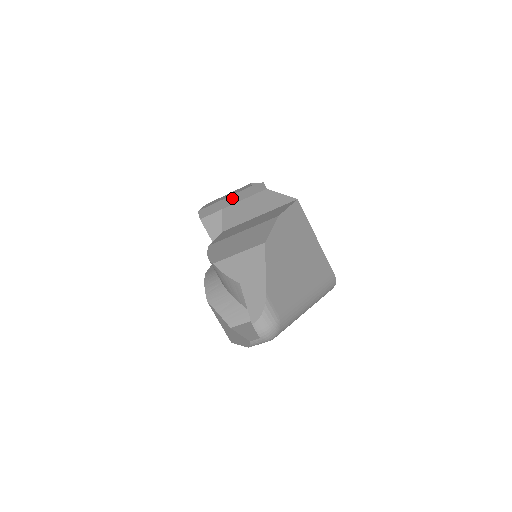
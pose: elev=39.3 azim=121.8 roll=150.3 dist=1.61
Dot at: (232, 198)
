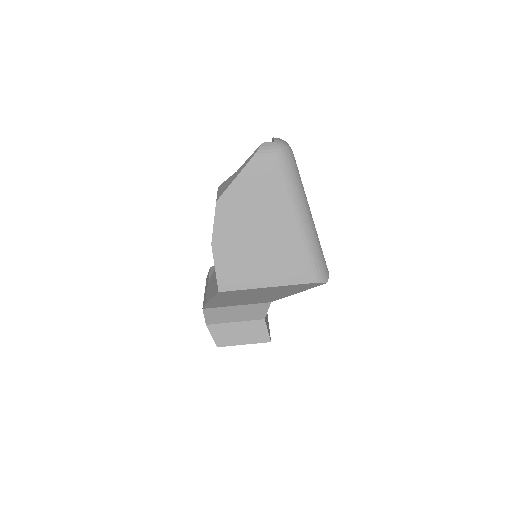
Dot at: occluded
